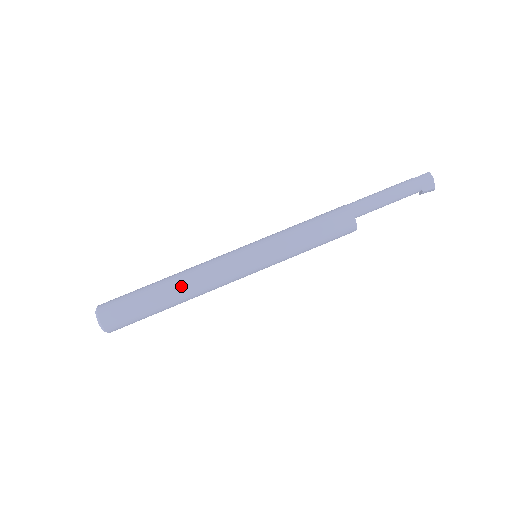
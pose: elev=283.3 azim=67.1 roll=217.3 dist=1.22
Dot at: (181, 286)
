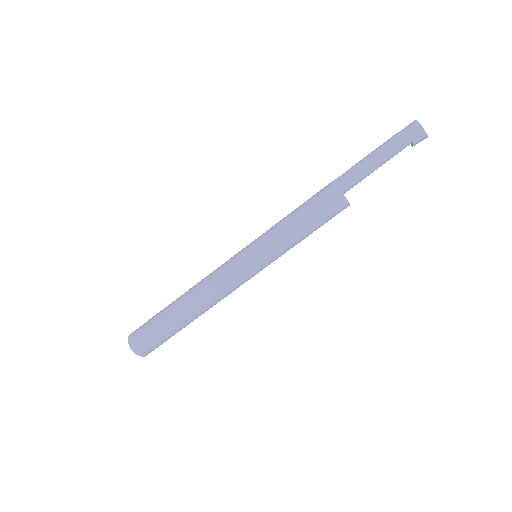
Dot at: (192, 302)
